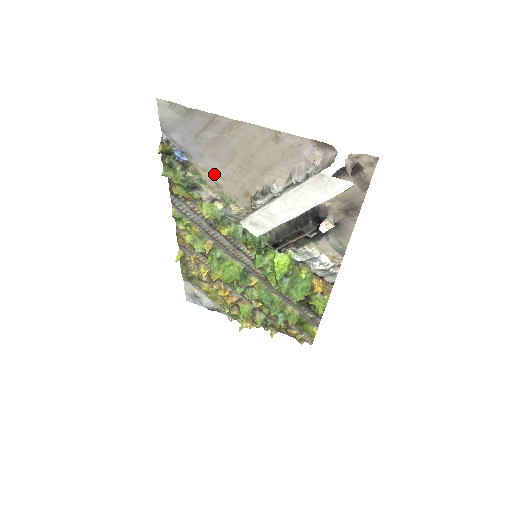
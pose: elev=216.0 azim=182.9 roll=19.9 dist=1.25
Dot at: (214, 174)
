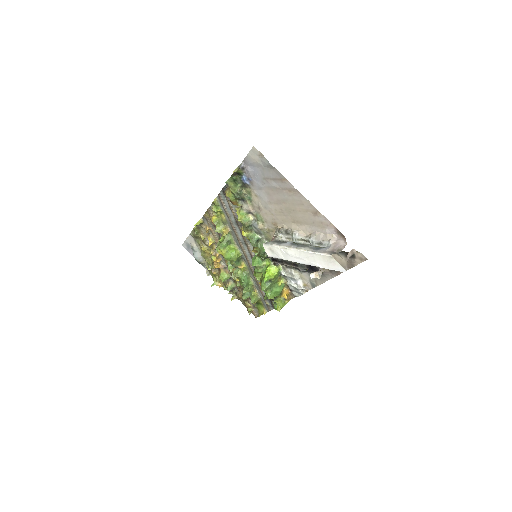
Dot at: (261, 201)
